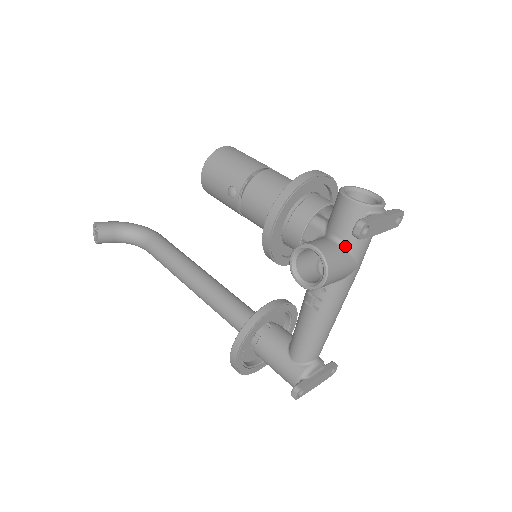
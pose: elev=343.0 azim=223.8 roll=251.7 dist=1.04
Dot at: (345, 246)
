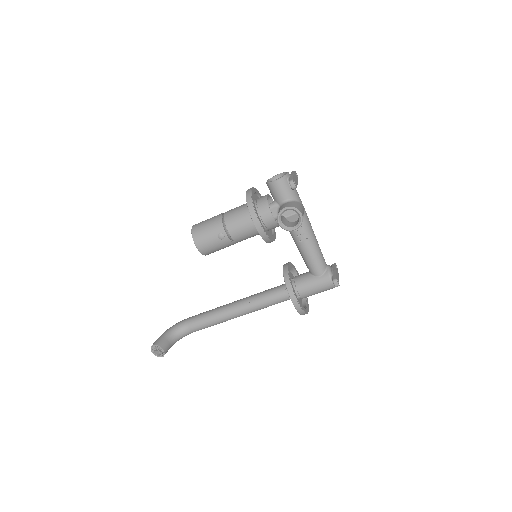
Dot at: (292, 200)
